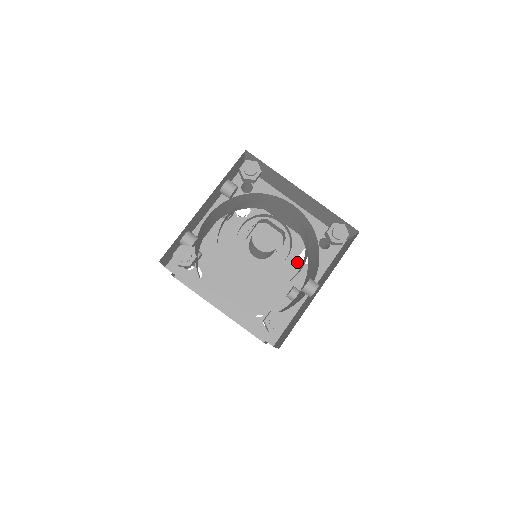
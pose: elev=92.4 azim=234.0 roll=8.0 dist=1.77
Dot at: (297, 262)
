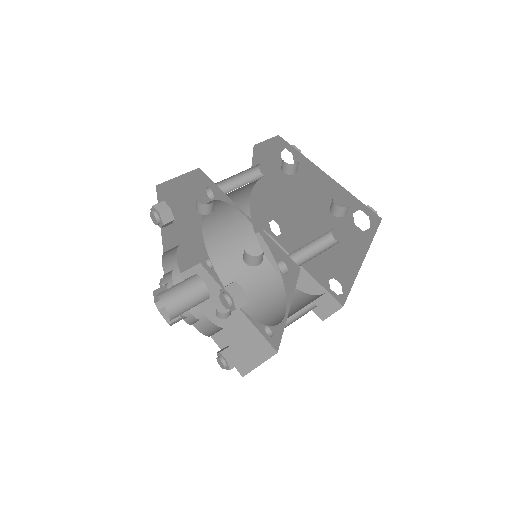
Dot at: (328, 275)
